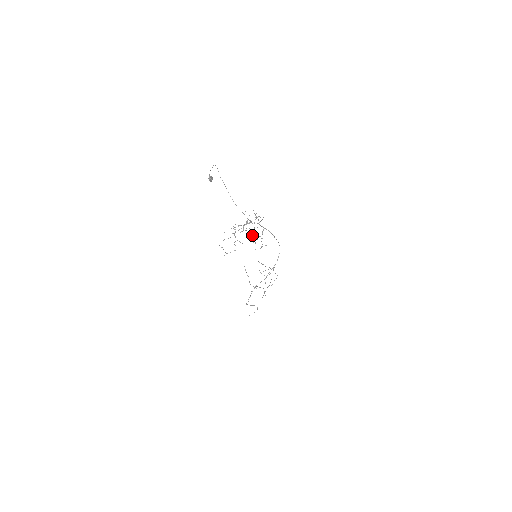
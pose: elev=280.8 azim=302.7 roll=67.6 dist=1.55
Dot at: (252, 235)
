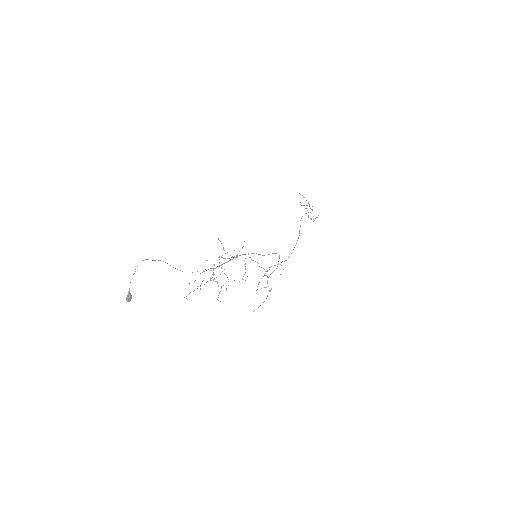
Dot at: occluded
